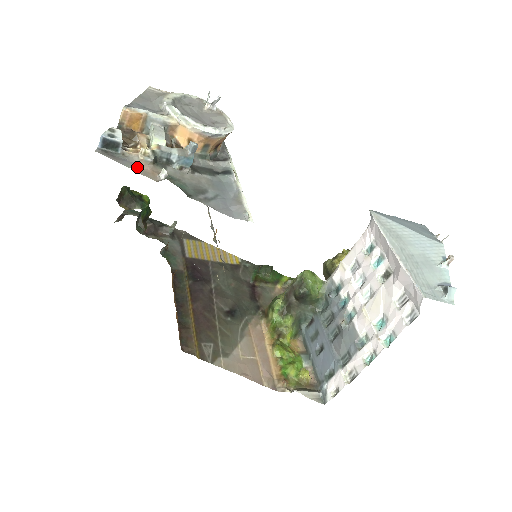
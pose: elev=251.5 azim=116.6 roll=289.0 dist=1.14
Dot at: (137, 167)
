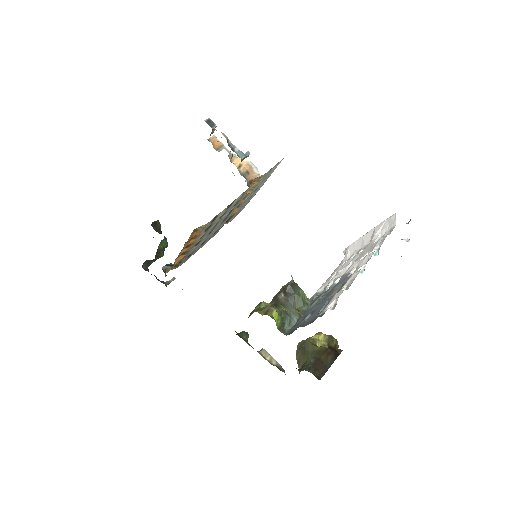
Dot at: occluded
